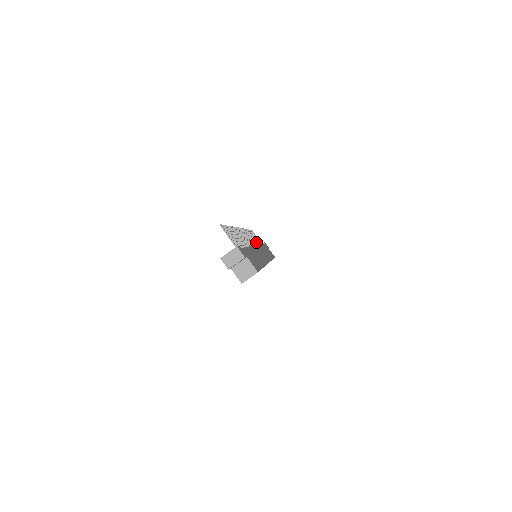
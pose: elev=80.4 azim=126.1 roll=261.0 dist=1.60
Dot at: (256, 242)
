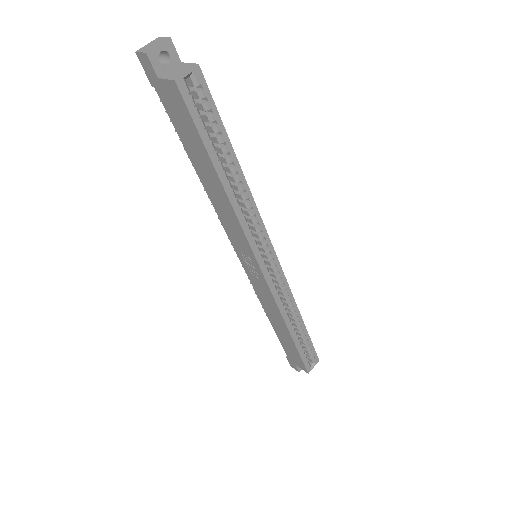
Dot at: occluded
